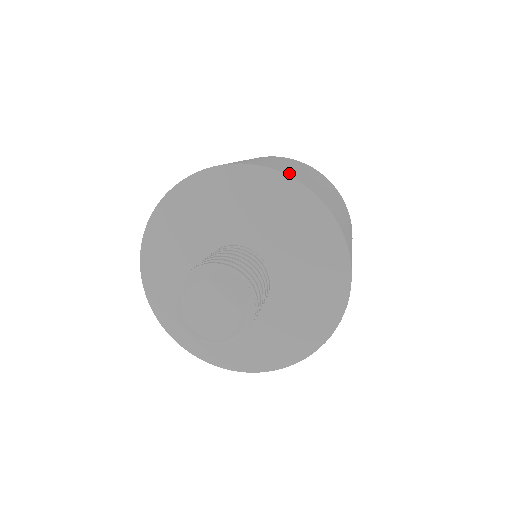
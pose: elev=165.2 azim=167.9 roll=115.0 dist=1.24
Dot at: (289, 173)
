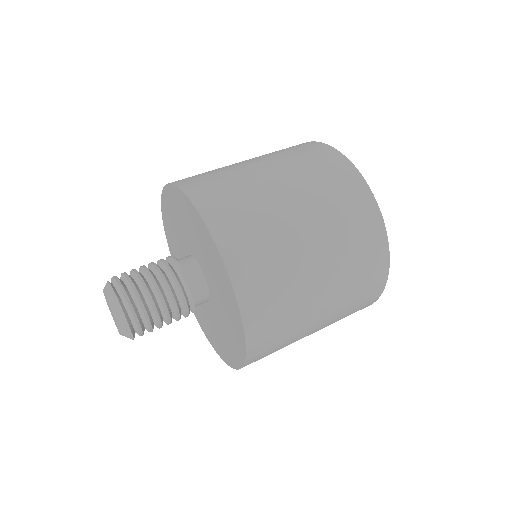
Dot at: (252, 292)
